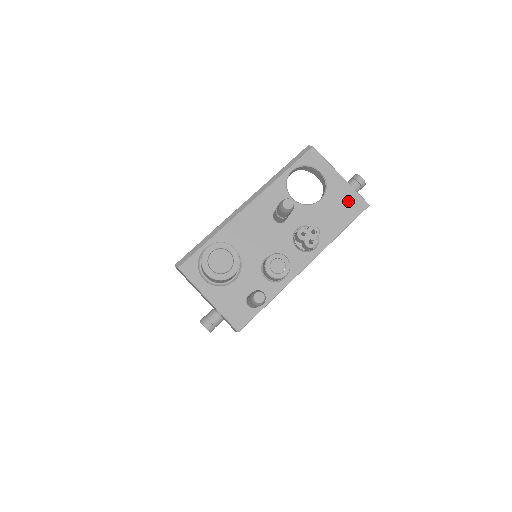
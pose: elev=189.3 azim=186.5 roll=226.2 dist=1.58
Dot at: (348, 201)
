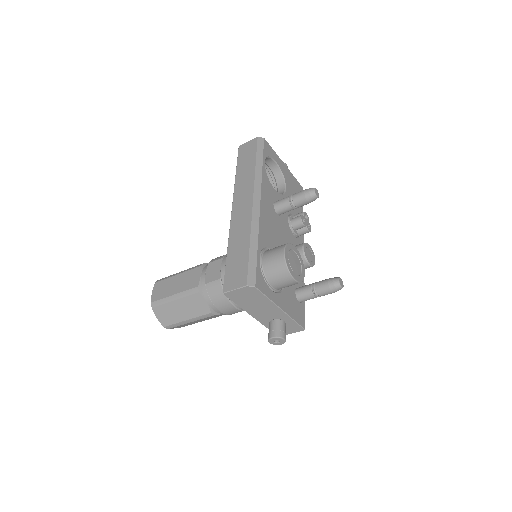
Dot at: (295, 186)
